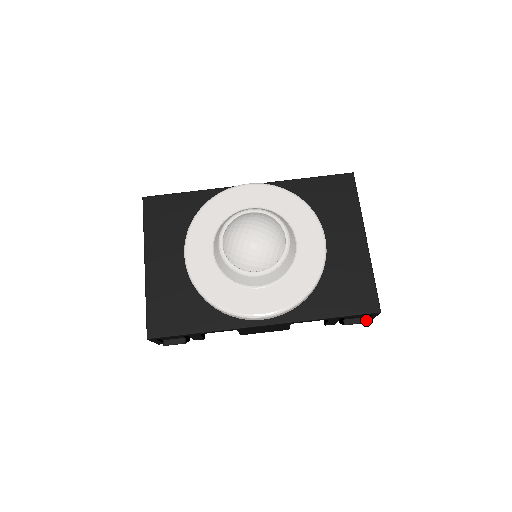
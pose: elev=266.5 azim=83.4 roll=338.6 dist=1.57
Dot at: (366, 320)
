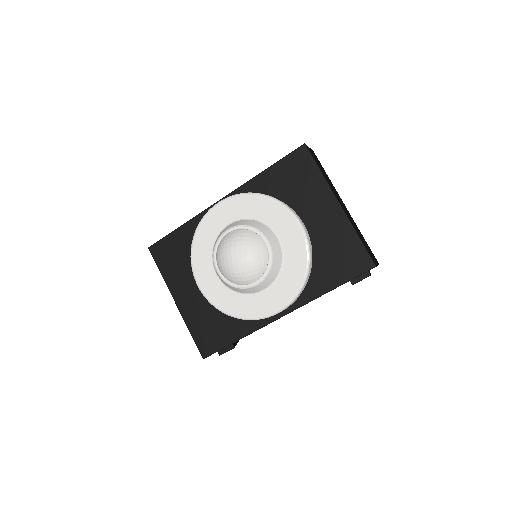
Dot at: occluded
